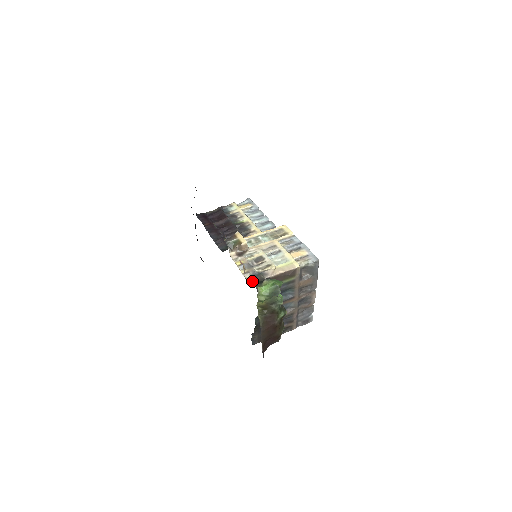
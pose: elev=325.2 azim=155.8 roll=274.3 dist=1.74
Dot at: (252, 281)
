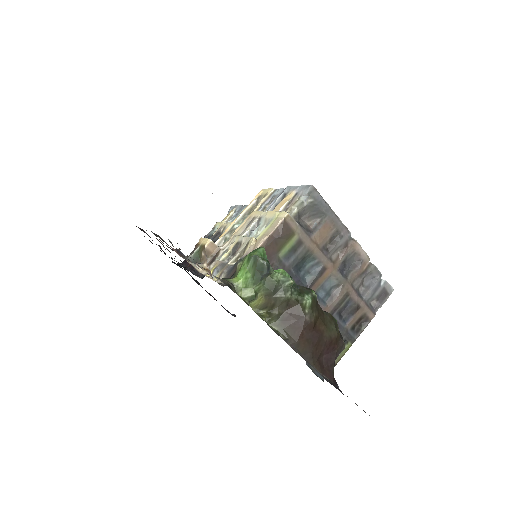
Dot at: occluded
